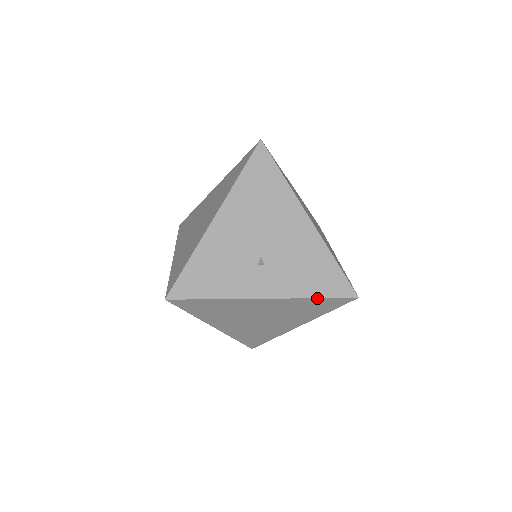
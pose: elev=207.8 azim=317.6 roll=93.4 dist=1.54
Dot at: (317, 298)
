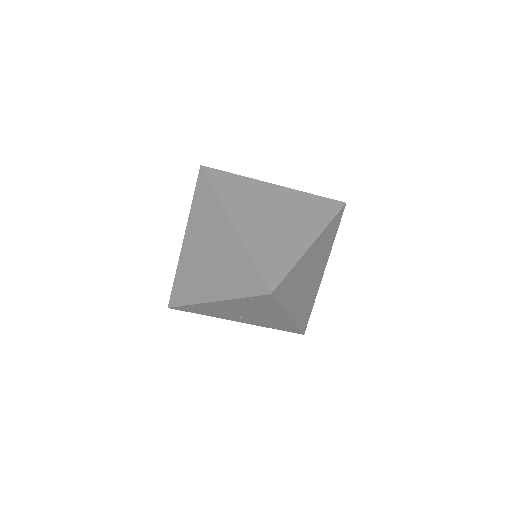
Dot at: occluded
